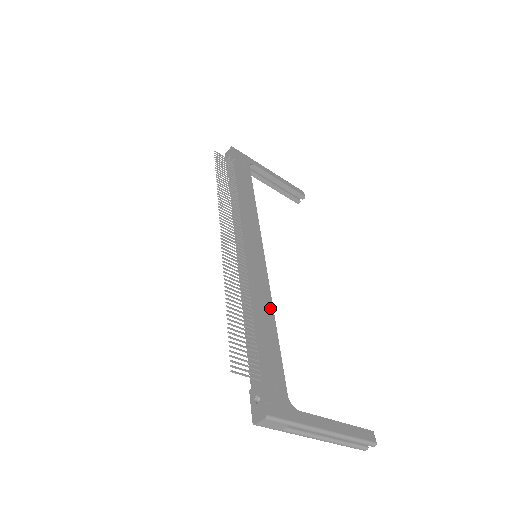
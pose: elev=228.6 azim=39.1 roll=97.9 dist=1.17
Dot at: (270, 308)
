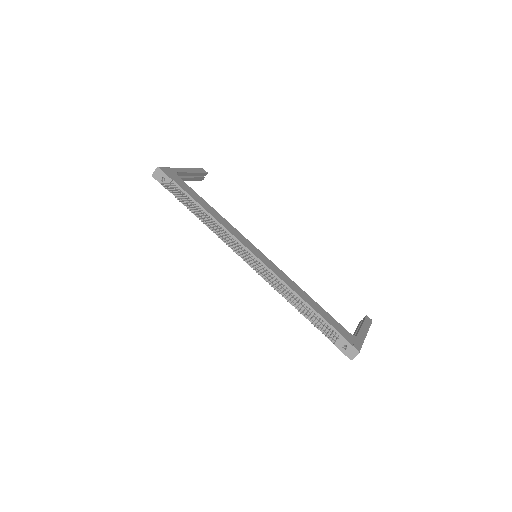
Dot at: (299, 288)
